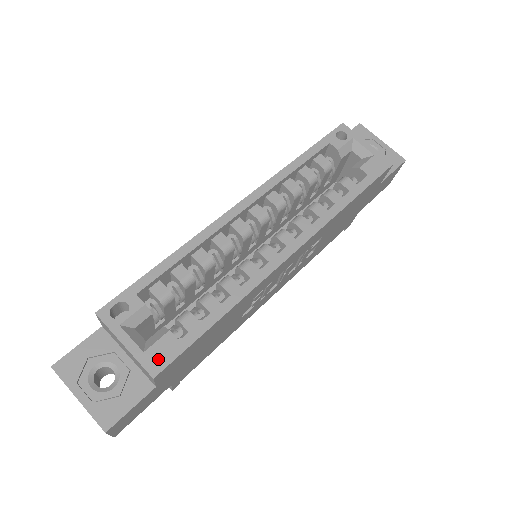
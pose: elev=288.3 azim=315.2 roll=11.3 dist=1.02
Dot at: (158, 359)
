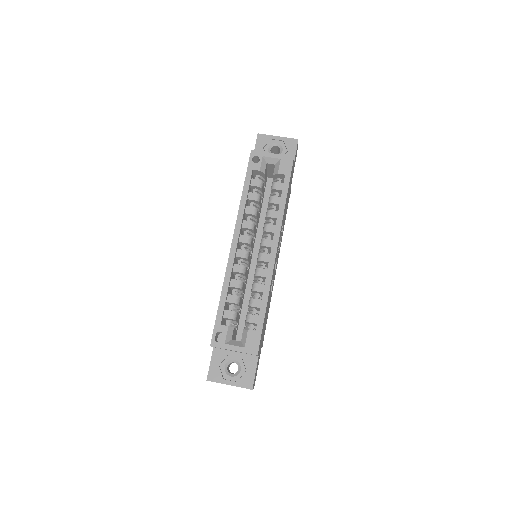
Dot at: (253, 346)
